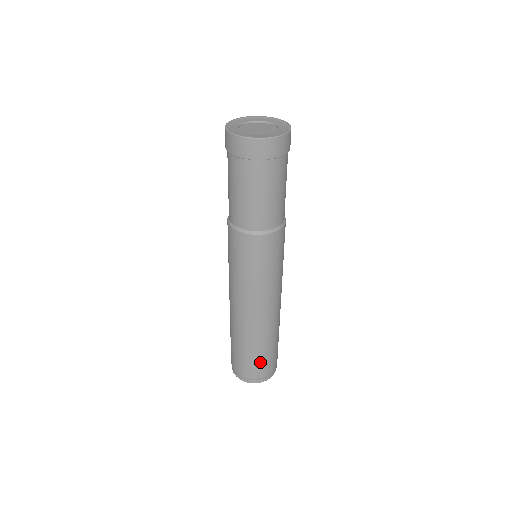
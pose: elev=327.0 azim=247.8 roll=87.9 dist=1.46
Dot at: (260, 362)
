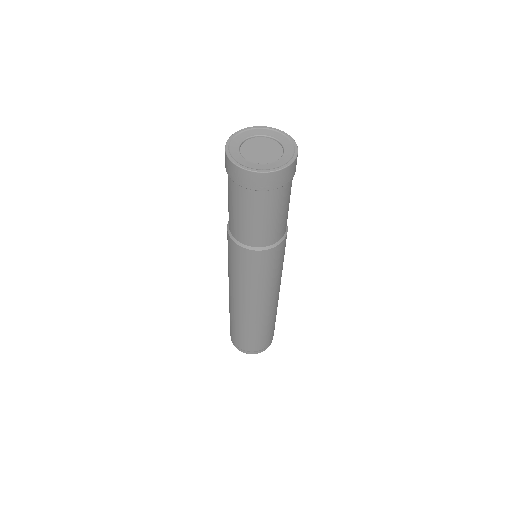
Dot at: (264, 338)
